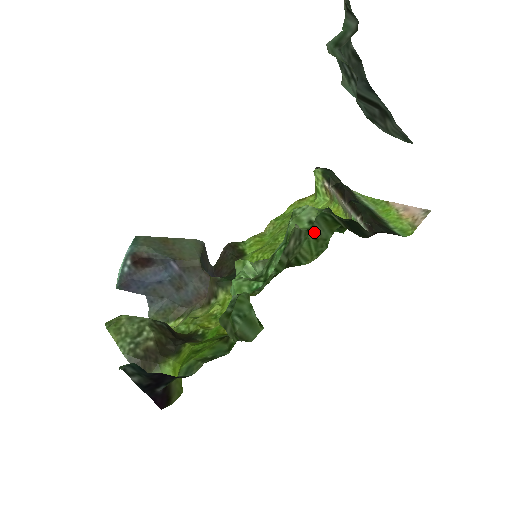
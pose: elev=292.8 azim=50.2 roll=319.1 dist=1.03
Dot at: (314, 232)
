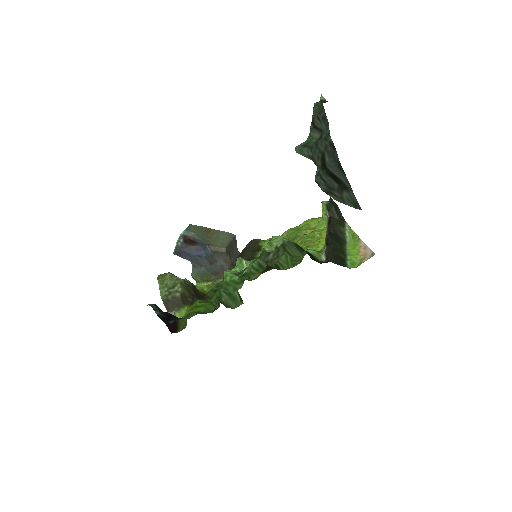
Dot at: (290, 251)
